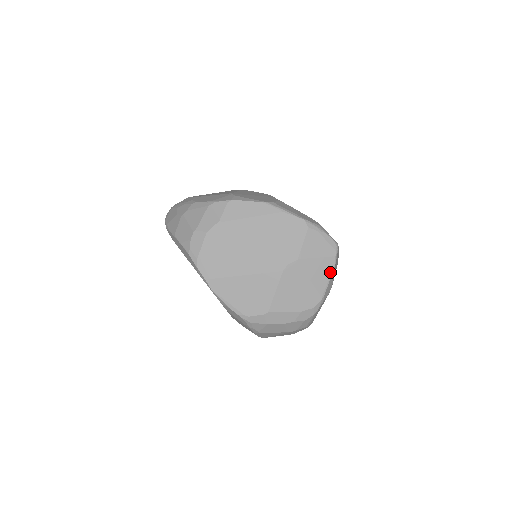
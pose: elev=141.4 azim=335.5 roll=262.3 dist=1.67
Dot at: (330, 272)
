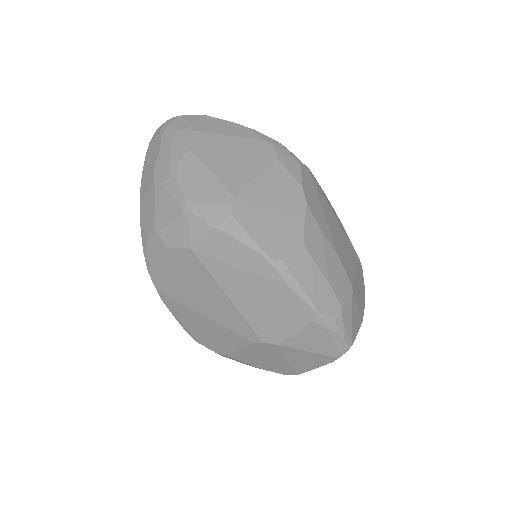
Dot at: (321, 364)
